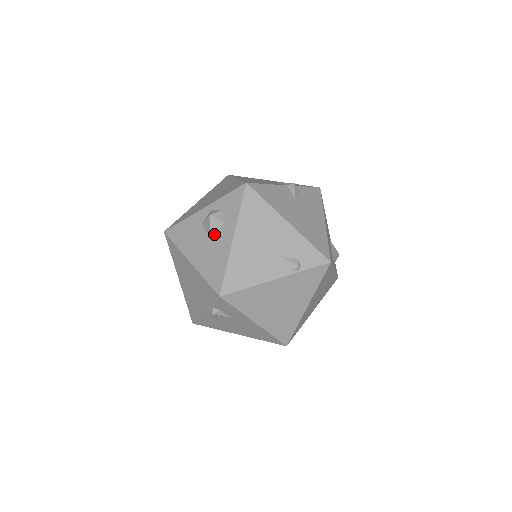
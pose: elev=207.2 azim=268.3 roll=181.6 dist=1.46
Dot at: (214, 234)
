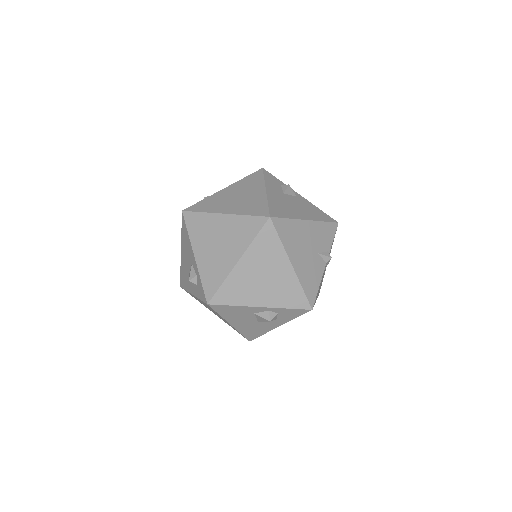
Dot at: occluded
